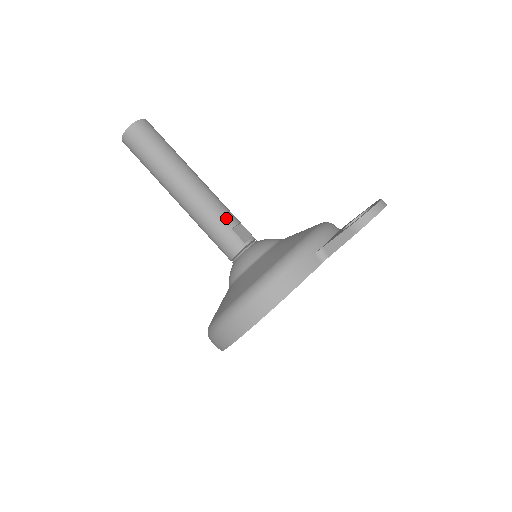
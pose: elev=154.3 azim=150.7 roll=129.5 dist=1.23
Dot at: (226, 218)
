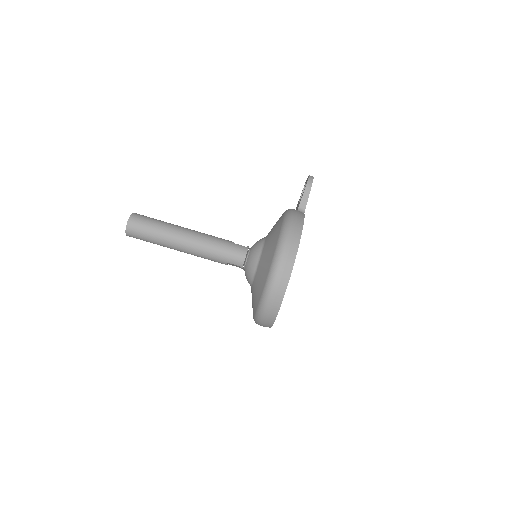
Dot at: (225, 240)
